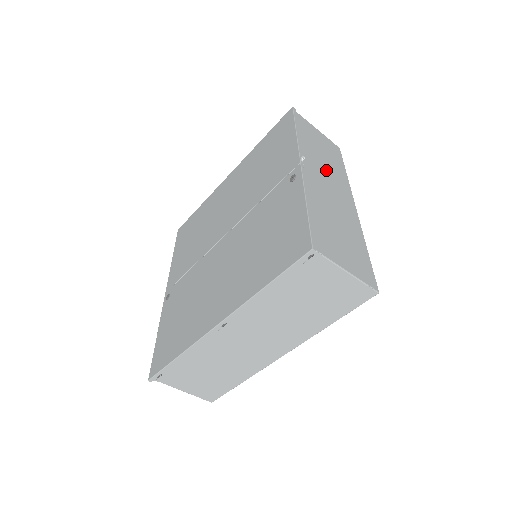
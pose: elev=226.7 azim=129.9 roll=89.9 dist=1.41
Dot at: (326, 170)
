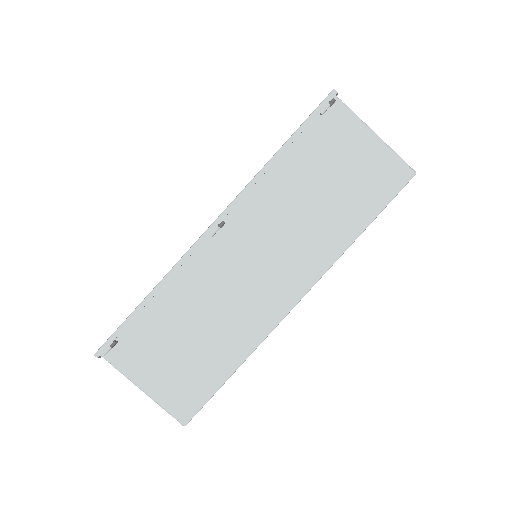
Dot at: occluded
